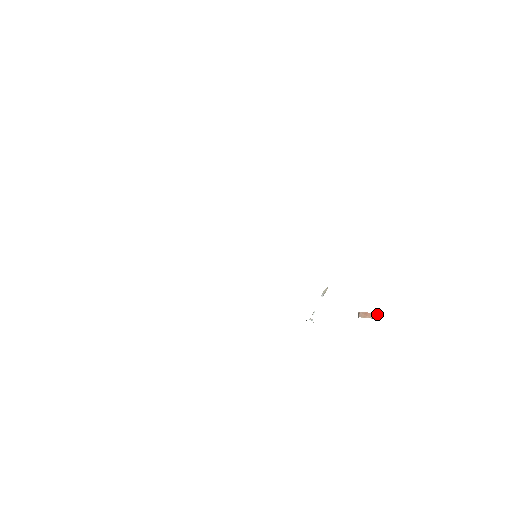
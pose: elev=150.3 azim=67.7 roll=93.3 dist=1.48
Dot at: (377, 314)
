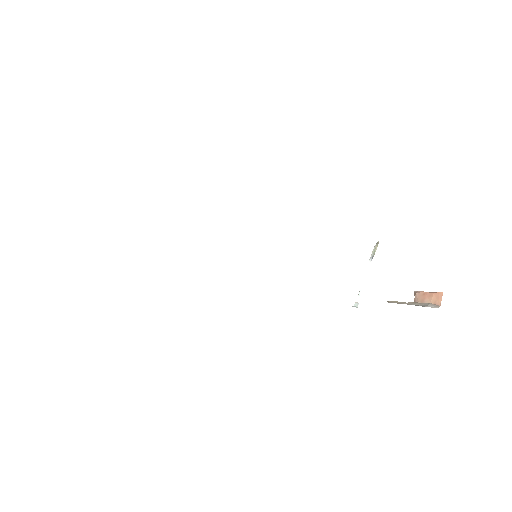
Dot at: (440, 294)
